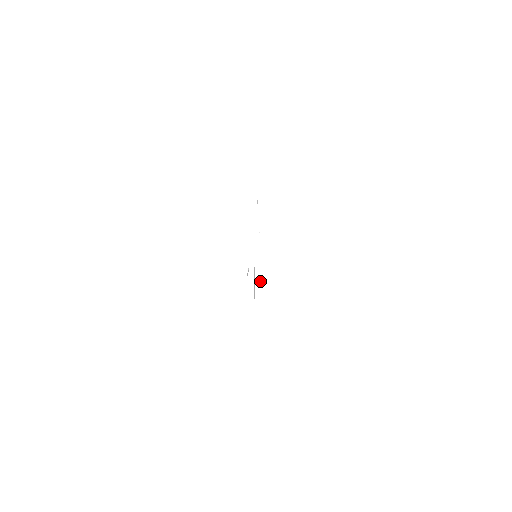
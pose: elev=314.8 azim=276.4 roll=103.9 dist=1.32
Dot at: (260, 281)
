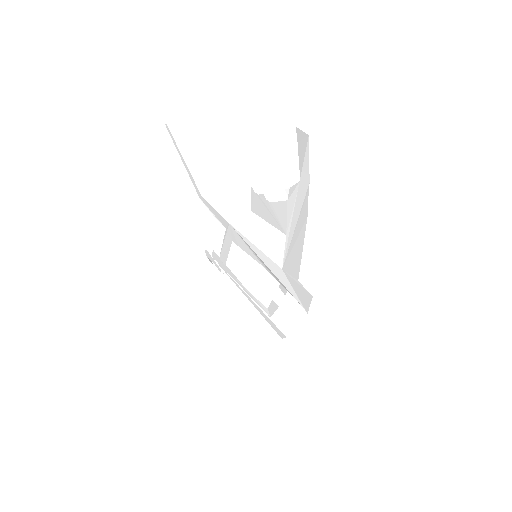
Dot at: (268, 316)
